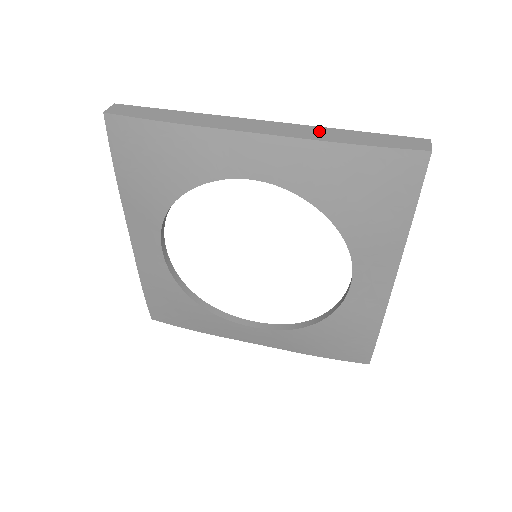
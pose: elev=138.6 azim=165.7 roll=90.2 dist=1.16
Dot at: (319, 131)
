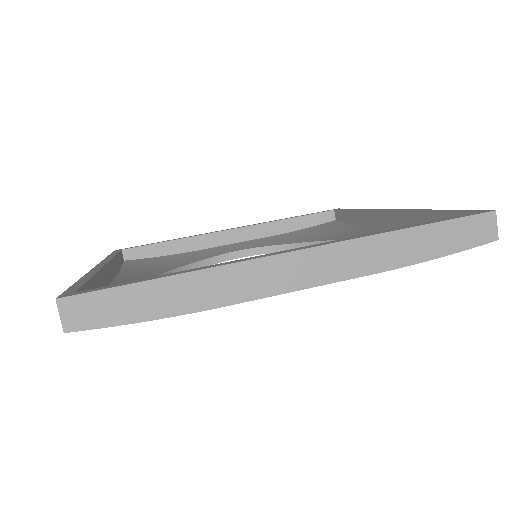
Dot at: (374, 249)
